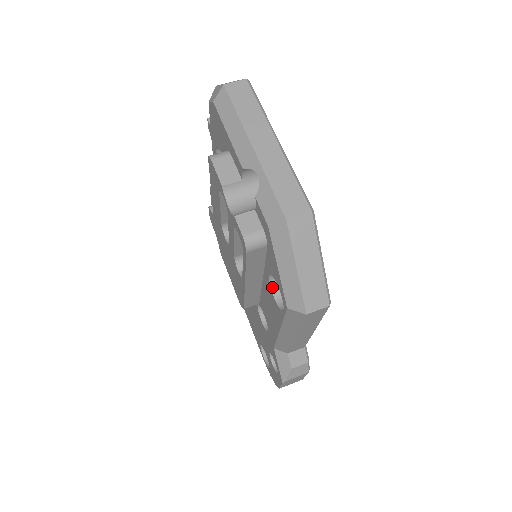
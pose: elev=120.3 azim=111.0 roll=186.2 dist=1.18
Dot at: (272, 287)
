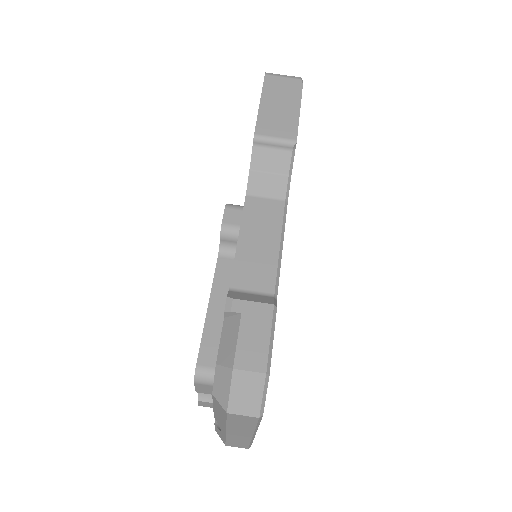
Dot at: occluded
